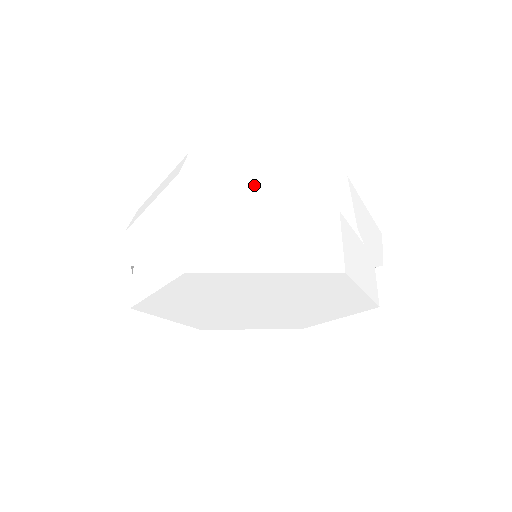
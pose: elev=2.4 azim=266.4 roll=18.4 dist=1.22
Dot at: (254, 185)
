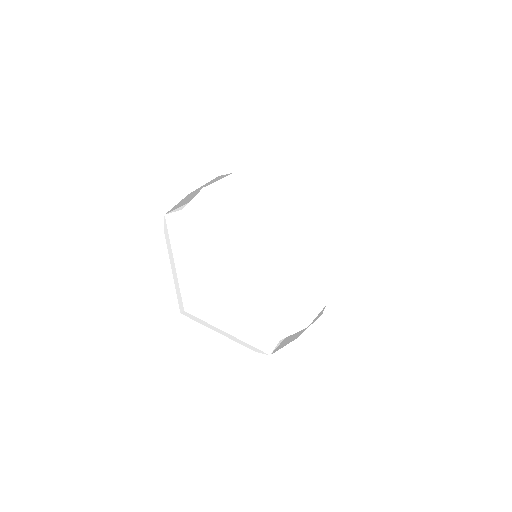
Dot at: occluded
